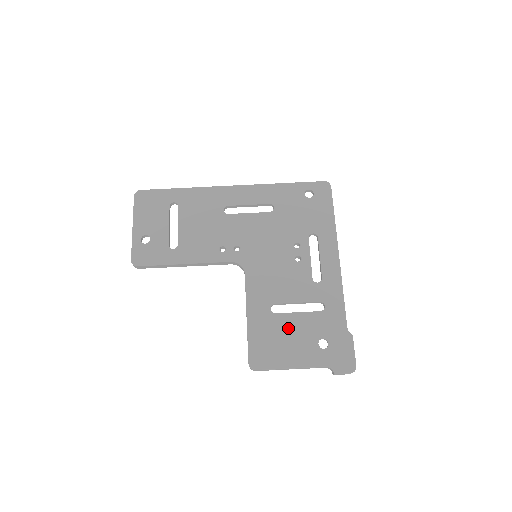
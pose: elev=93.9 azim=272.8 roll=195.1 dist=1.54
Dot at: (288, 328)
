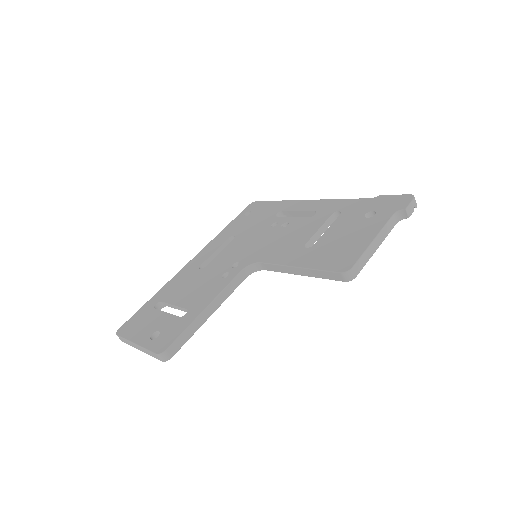
Dot at: (334, 238)
